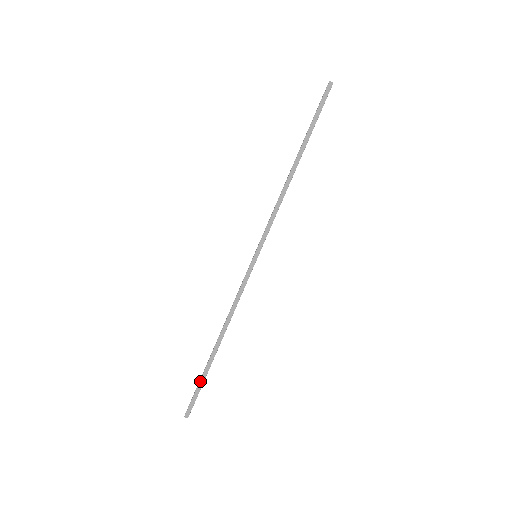
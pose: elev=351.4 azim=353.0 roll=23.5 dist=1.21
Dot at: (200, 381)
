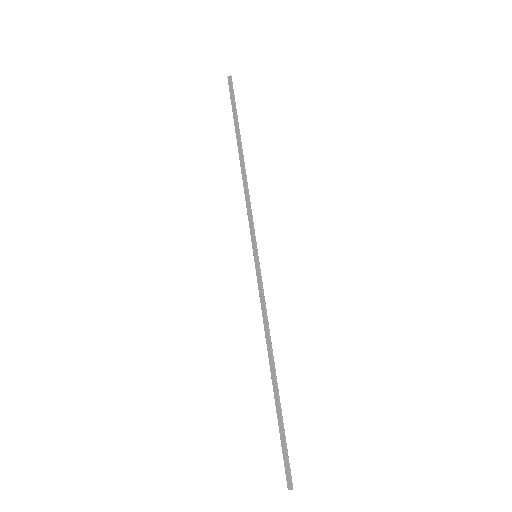
Dot at: (279, 430)
